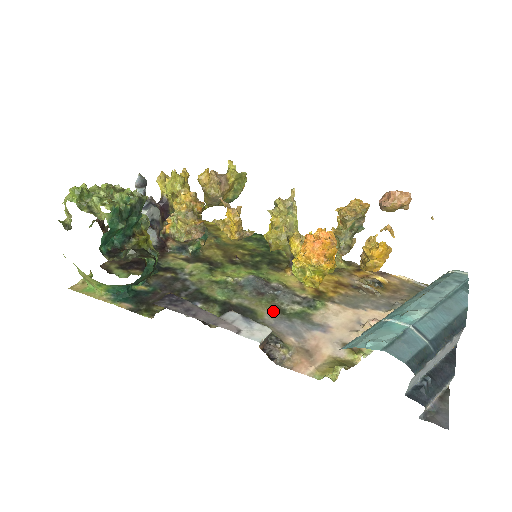
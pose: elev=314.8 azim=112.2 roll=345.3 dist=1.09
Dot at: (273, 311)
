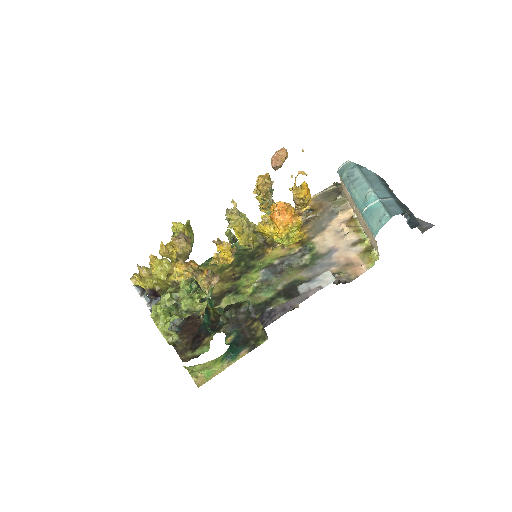
Dot at: (302, 270)
